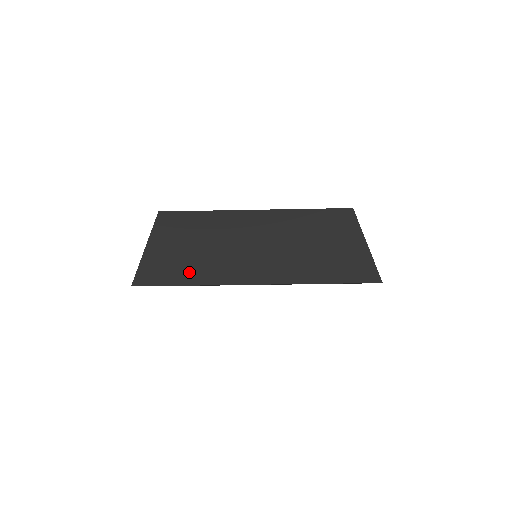
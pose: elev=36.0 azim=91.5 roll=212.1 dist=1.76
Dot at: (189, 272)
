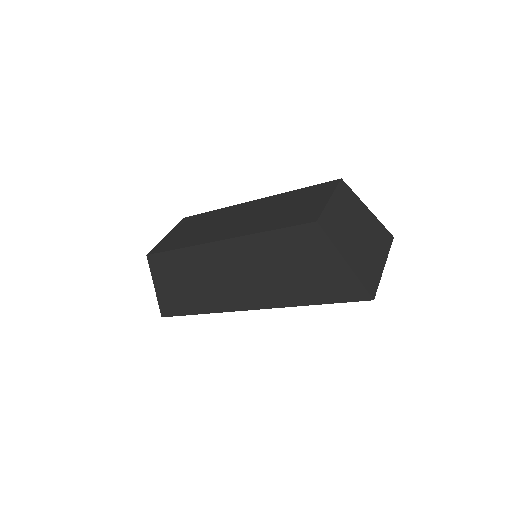
Dot at: (194, 304)
